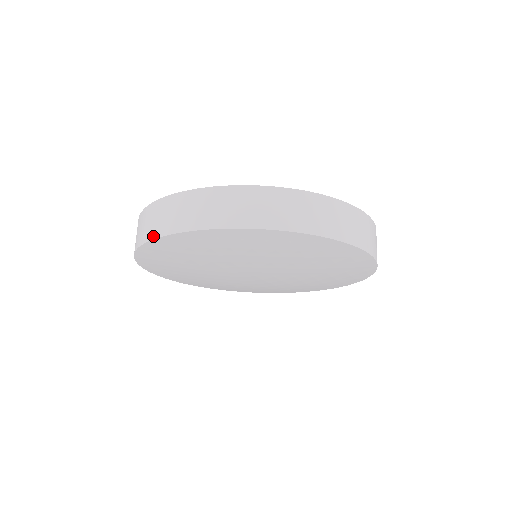
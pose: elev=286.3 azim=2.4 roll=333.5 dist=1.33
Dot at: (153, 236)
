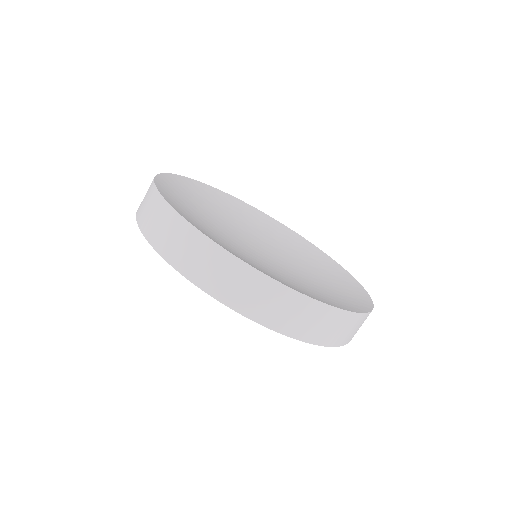
Dot at: (190, 277)
